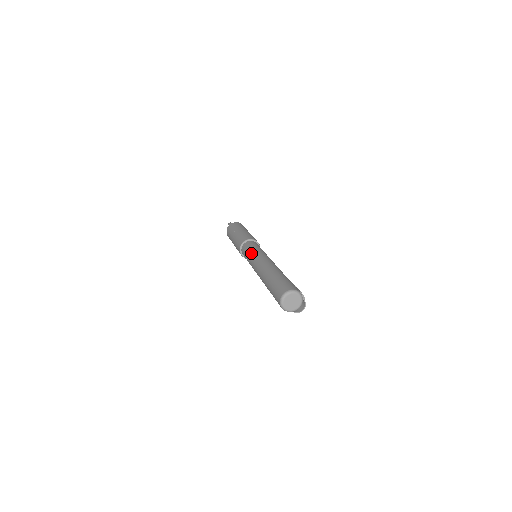
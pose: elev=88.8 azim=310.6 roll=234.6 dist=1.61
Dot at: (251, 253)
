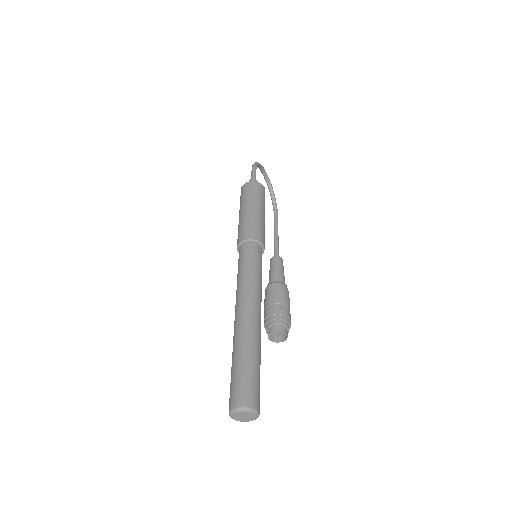
Dot at: (243, 274)
